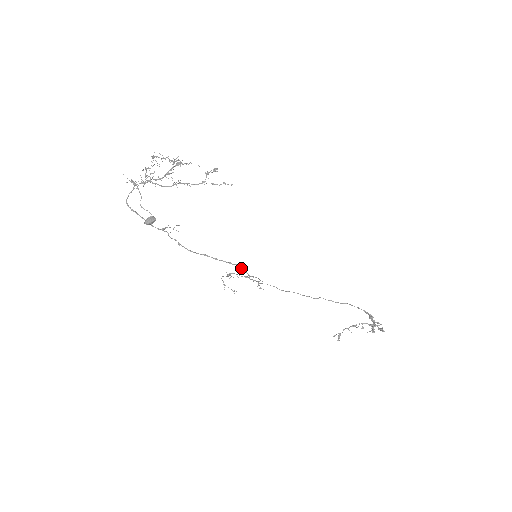
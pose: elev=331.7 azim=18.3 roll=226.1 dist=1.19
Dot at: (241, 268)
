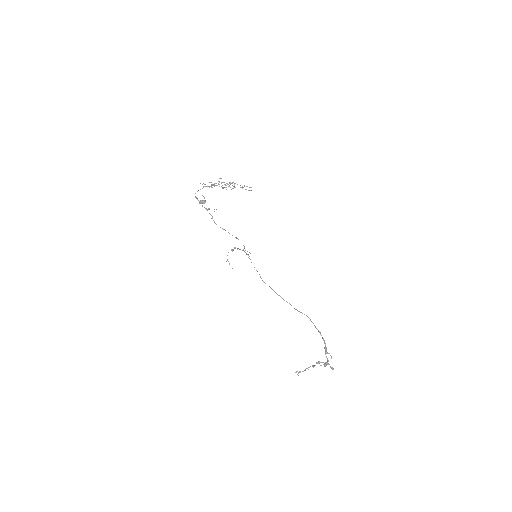
Dot at: occluded
